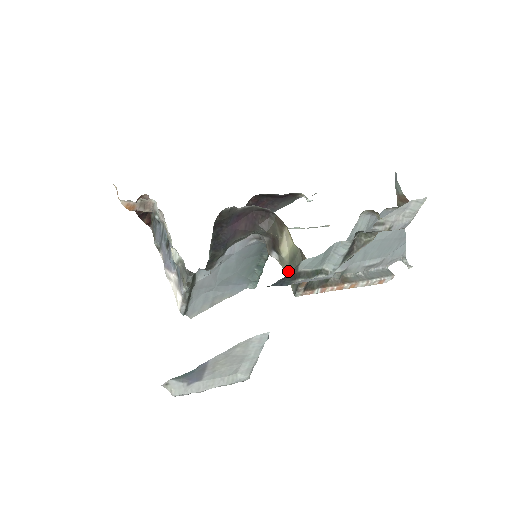
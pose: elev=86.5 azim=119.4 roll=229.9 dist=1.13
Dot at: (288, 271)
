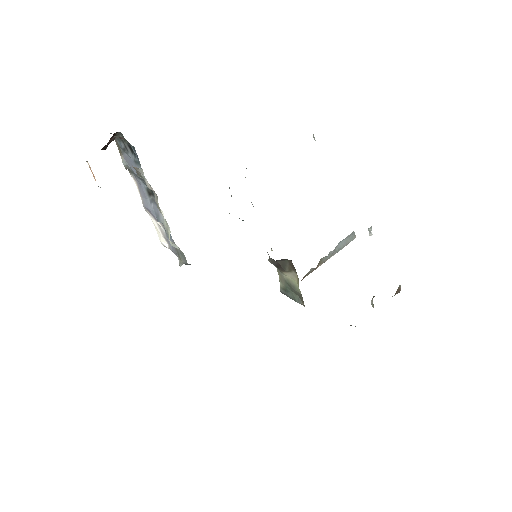
Dot at: (282, 281)
